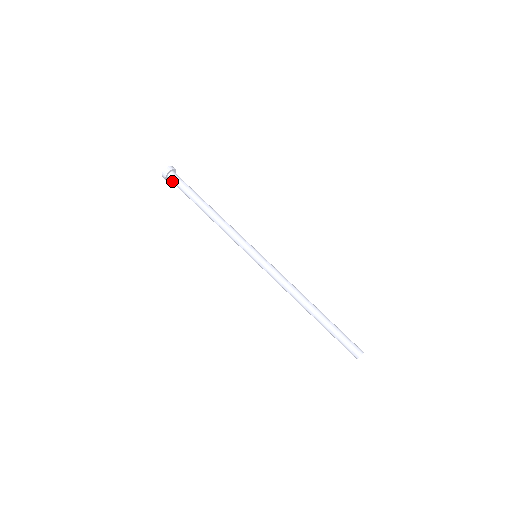
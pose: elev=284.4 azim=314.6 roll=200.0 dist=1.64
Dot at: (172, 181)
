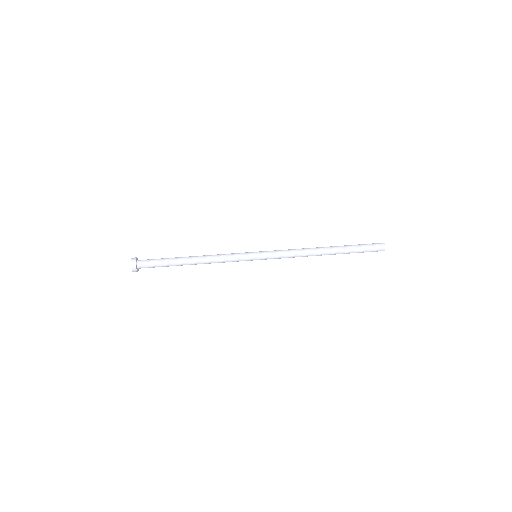
Dot at: occluded
